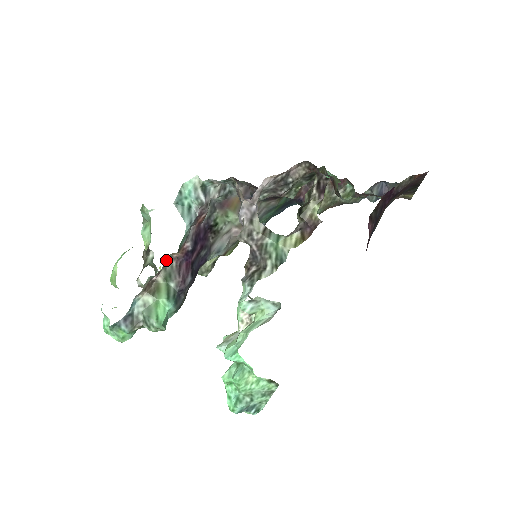
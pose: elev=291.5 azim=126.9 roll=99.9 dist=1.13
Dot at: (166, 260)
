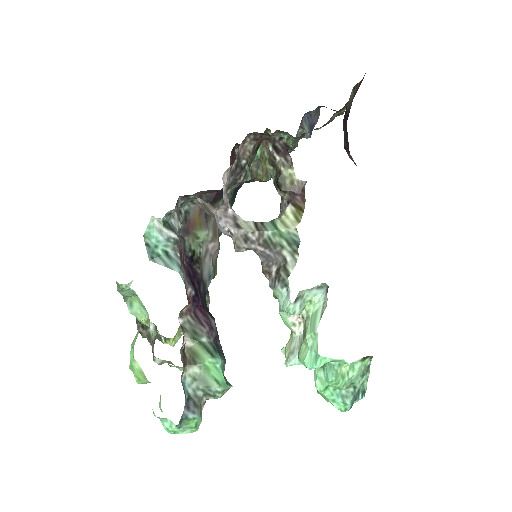
Dot at: (180, 321)
